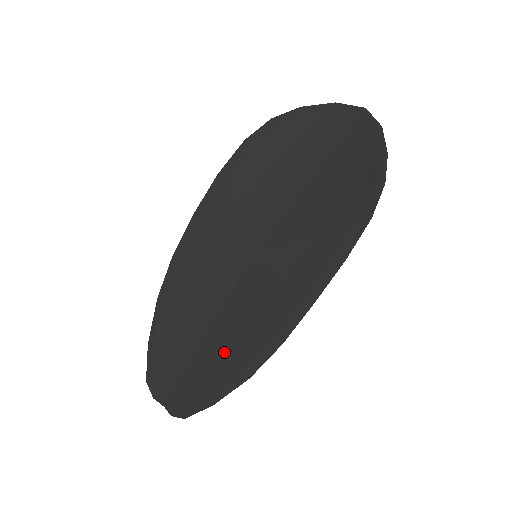
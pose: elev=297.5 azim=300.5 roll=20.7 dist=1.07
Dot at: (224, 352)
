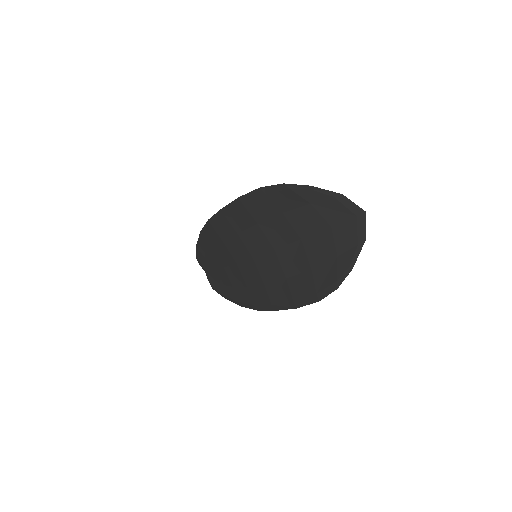
Dot at: (232, 284)
